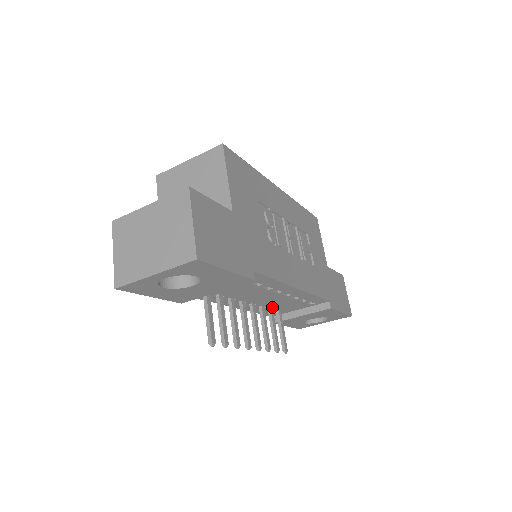
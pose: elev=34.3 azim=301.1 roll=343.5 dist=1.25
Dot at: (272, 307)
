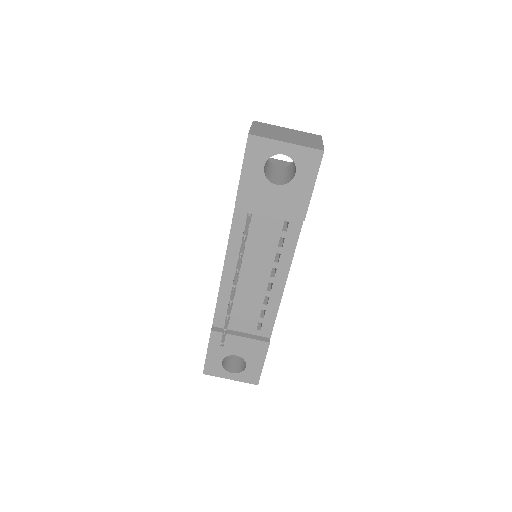
Dot at: (236, 303)
